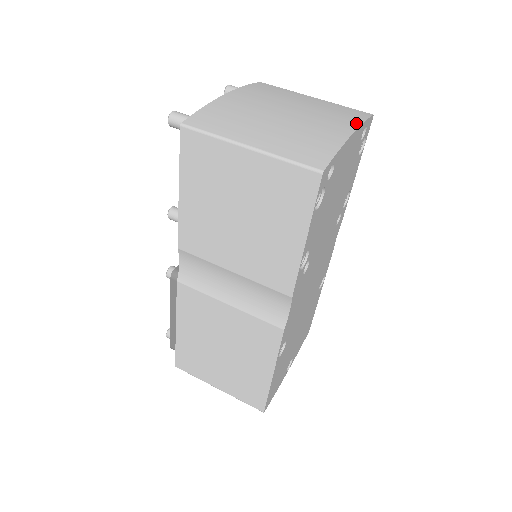
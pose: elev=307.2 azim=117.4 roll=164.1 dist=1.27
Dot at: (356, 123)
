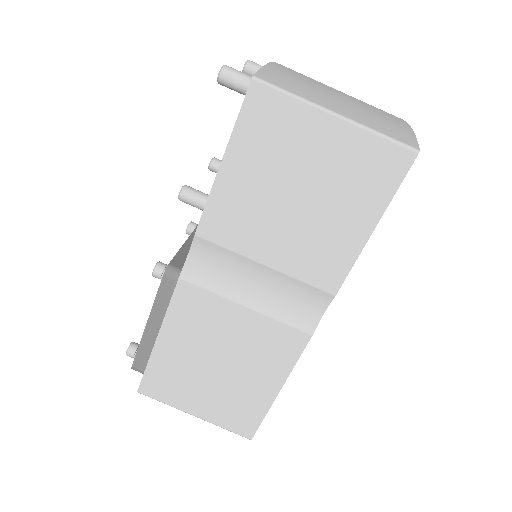
Dot at: occluded
